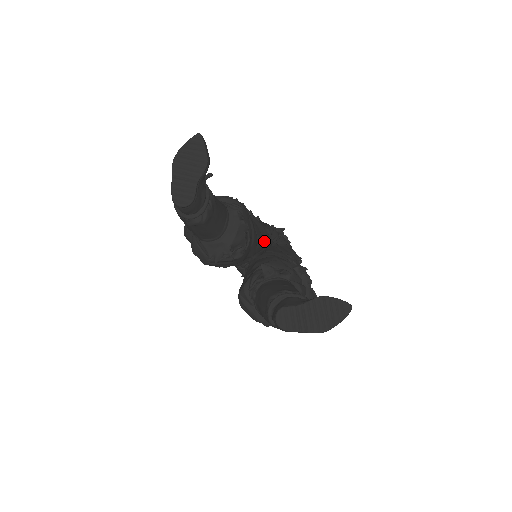
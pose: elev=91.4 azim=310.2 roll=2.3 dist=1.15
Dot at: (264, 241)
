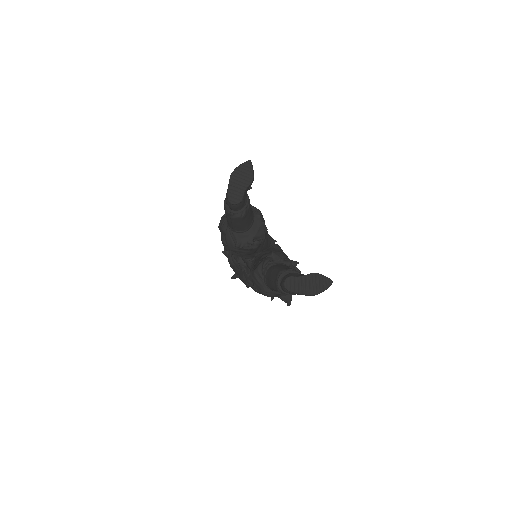
Dot at: (267, 243)
